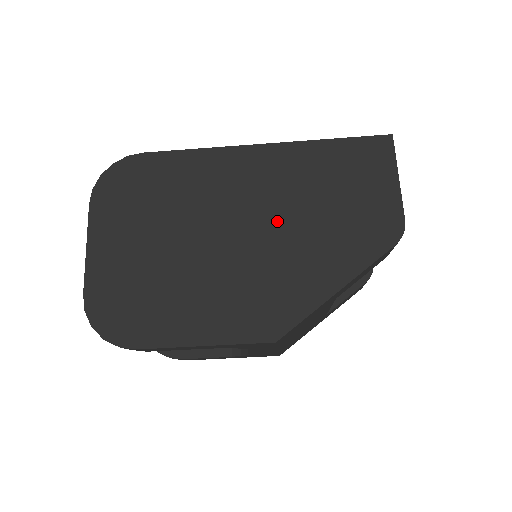
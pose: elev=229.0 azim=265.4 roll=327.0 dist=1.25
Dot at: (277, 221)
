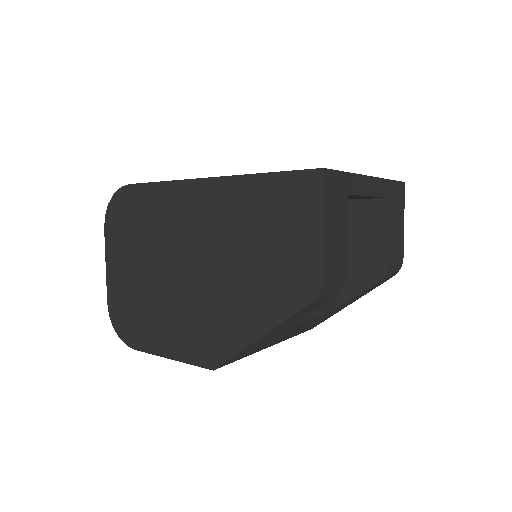
Dot at: (217, 261)
